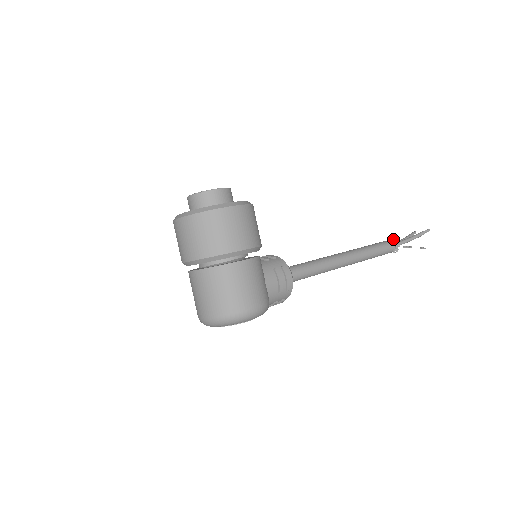
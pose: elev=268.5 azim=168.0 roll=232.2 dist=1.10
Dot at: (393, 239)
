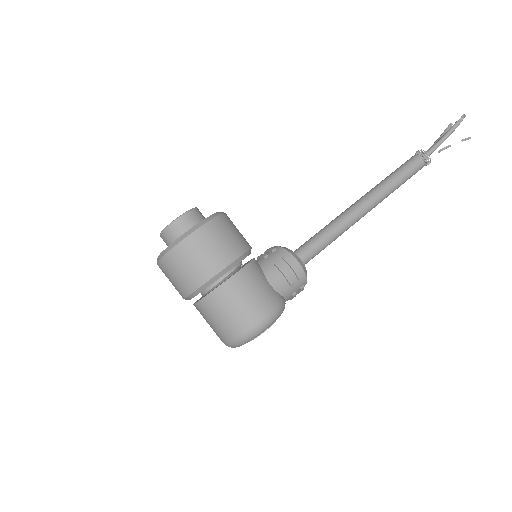
Dot at: (419, 151)
